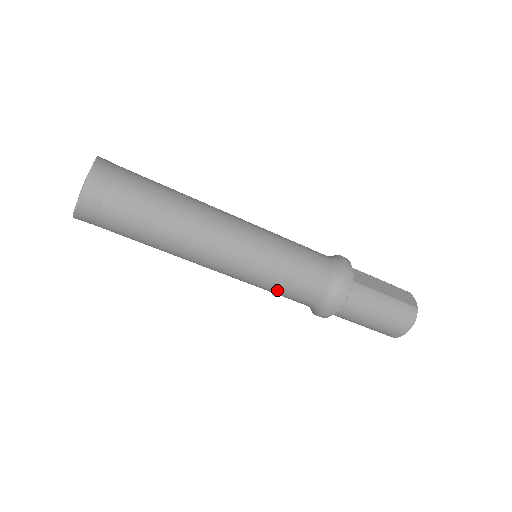
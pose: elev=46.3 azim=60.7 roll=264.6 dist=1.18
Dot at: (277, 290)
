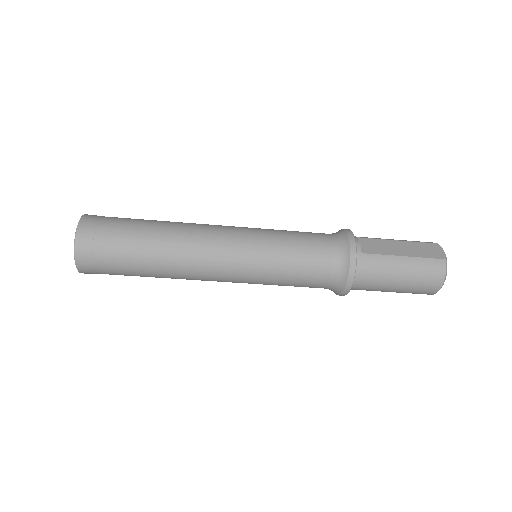
Dot at: (284, 283)
